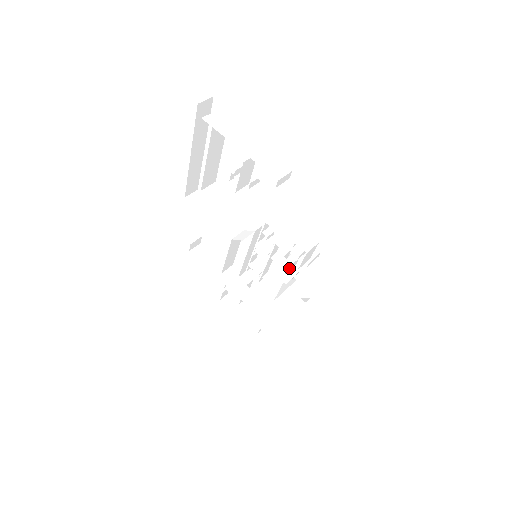
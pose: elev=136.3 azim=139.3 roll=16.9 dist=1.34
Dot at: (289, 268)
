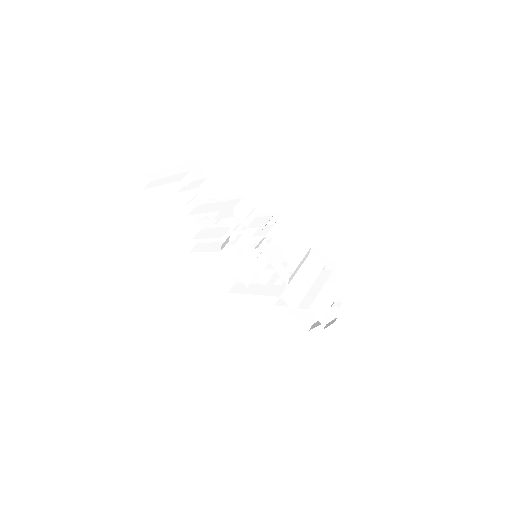
Dot at: (249, 235)
